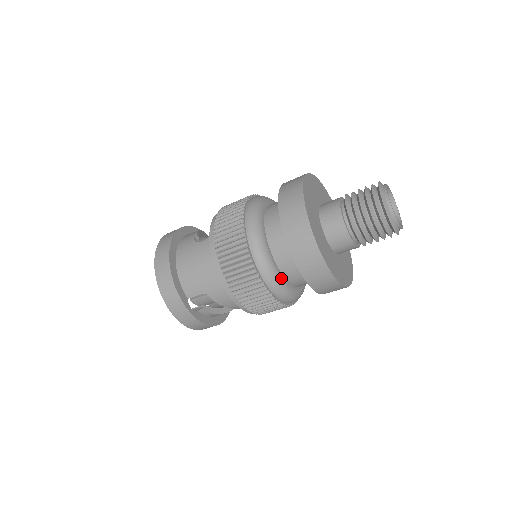
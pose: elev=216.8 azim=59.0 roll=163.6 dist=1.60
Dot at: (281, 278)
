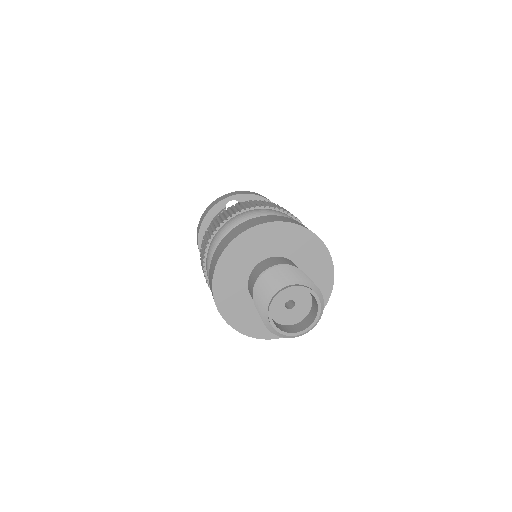
Dot at: occluded
